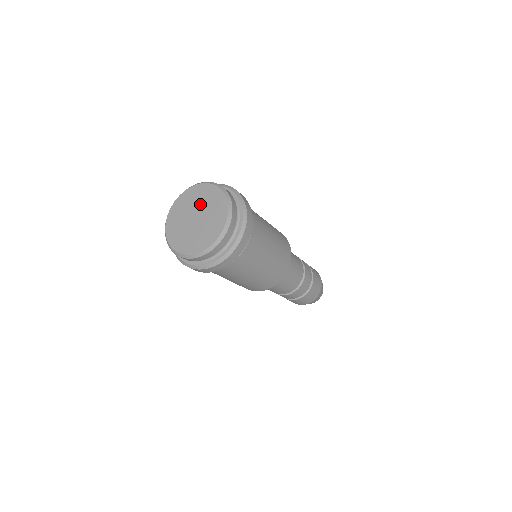
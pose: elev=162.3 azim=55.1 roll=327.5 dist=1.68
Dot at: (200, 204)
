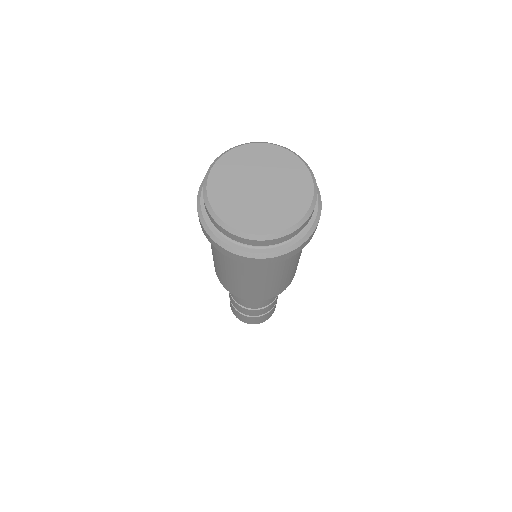
Dot at: (259, 168)
